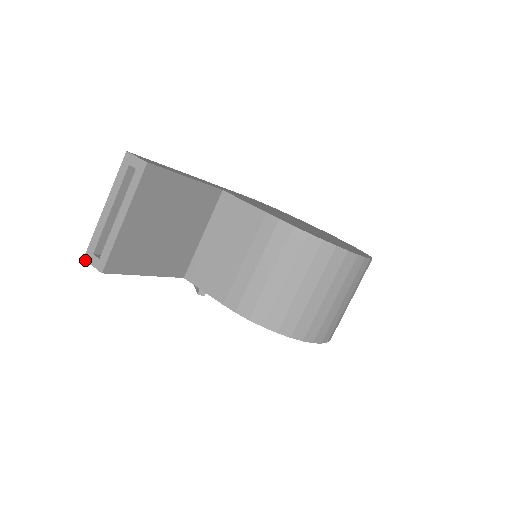
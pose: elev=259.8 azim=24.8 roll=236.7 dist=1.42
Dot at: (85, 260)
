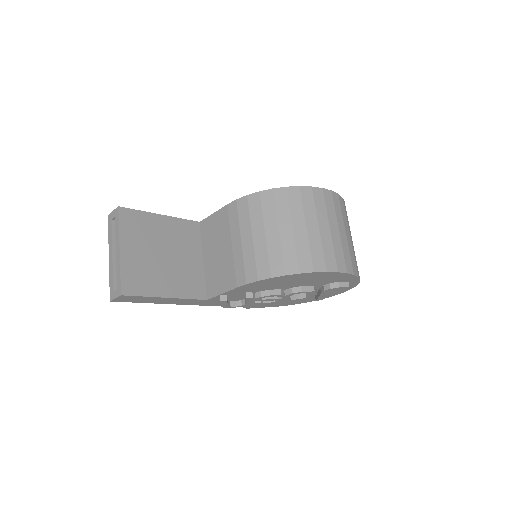
Dot at: (111, 301)
